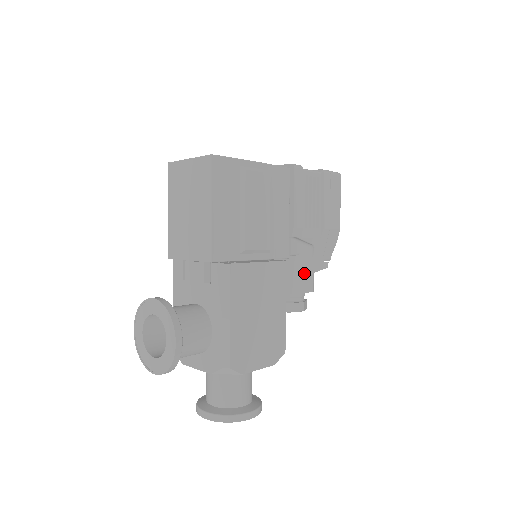
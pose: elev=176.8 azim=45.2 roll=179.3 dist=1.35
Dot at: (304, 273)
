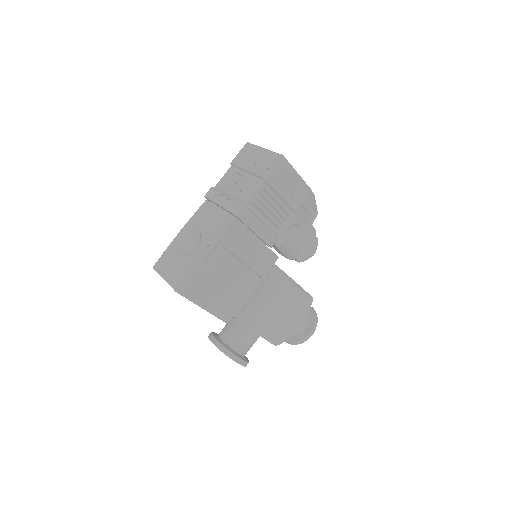
Dot at: (299, 242)
